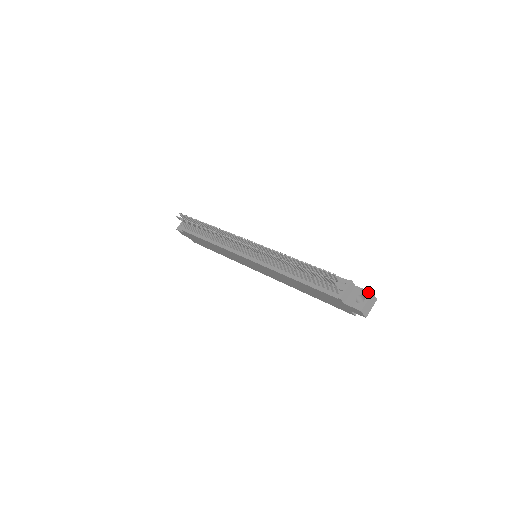
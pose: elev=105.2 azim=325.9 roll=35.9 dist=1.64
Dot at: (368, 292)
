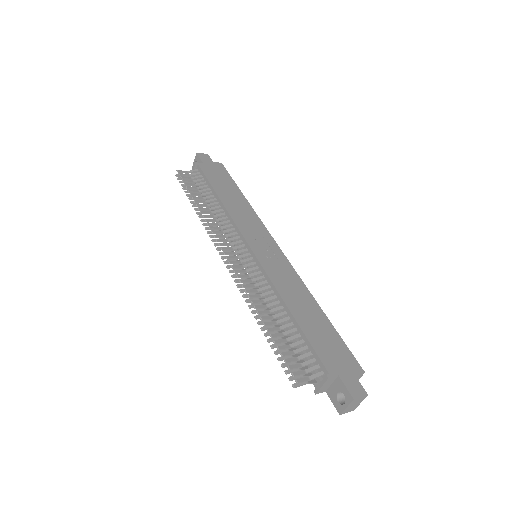
Dot at: (349, 396)
